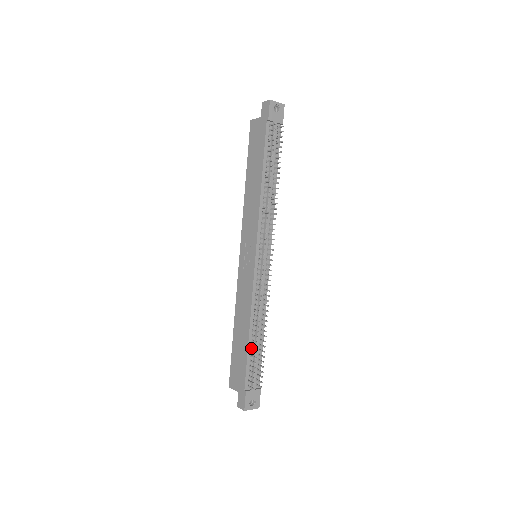
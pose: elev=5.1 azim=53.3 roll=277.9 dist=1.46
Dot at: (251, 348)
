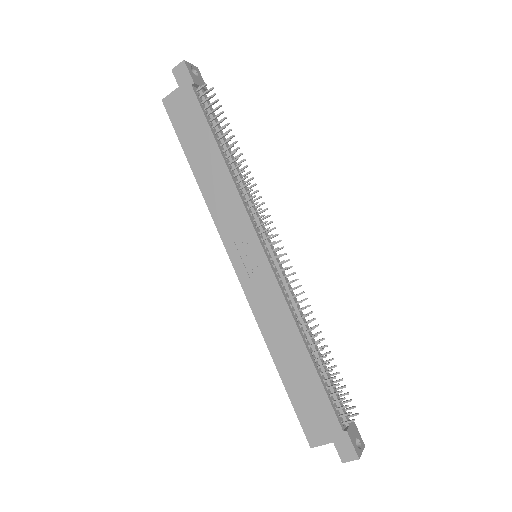
Dot at: (319, 371)
